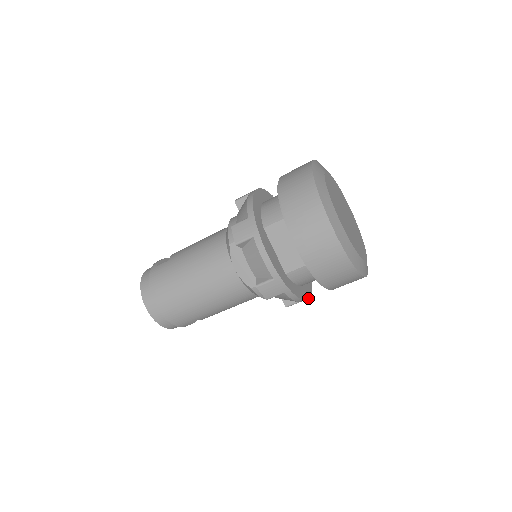
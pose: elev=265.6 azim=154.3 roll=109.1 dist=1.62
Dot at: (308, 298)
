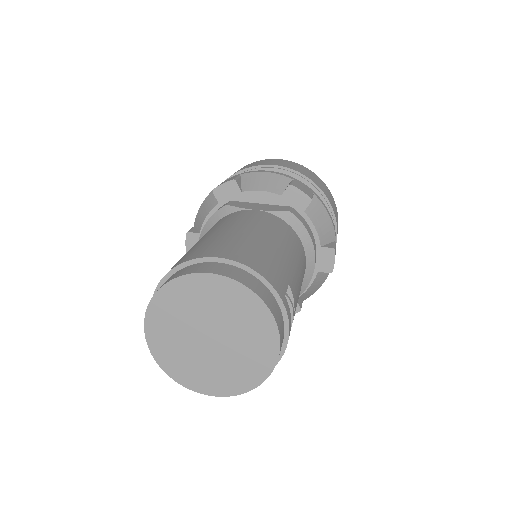
Dot at: occluded
